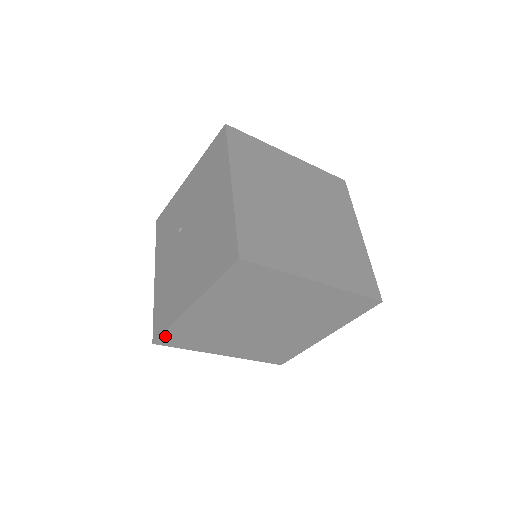
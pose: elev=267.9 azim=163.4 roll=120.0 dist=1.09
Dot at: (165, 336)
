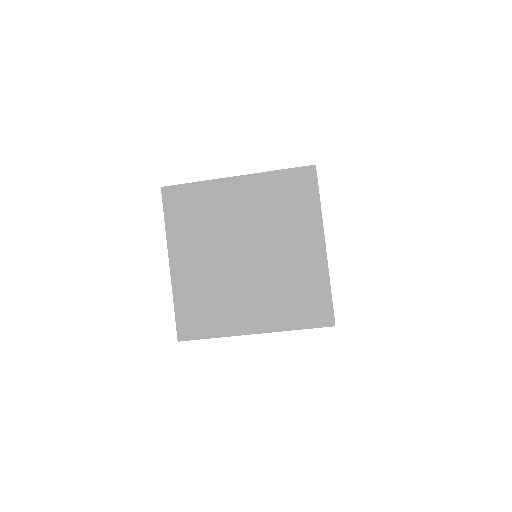
Dot at: occluded
